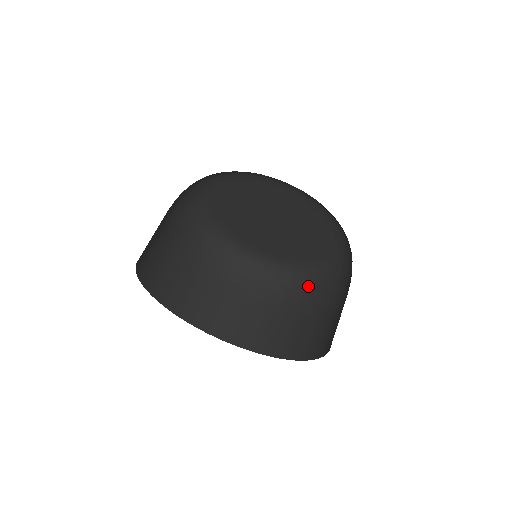
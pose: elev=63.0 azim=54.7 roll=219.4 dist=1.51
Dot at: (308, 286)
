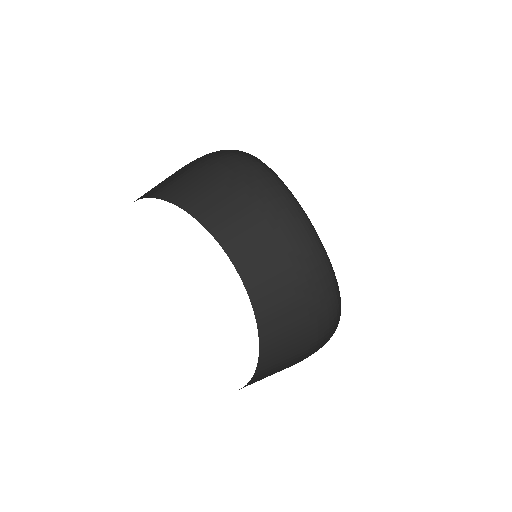
Dot at: (327, 289)
